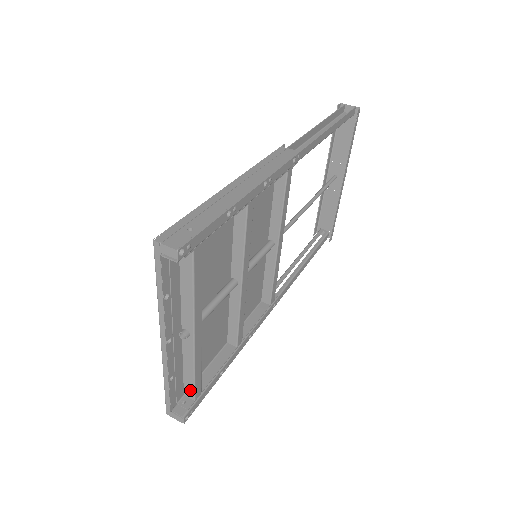
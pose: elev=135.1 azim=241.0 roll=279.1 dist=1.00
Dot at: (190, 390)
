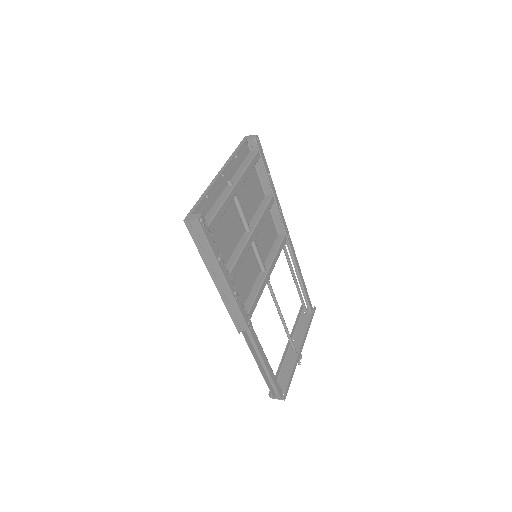
Dot at: (209, 219)
